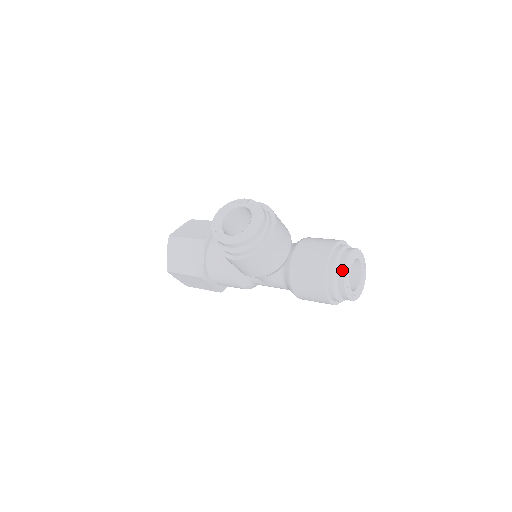
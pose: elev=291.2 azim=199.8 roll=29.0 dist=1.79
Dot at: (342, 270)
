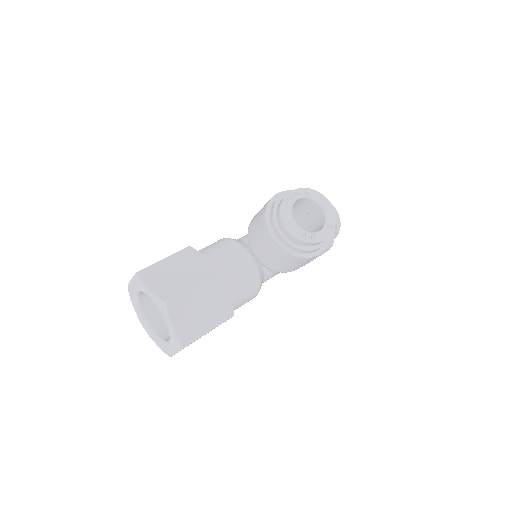
Dot at: (338, 217)
